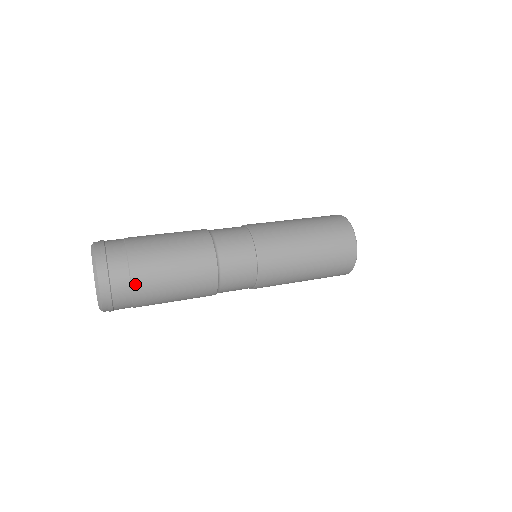
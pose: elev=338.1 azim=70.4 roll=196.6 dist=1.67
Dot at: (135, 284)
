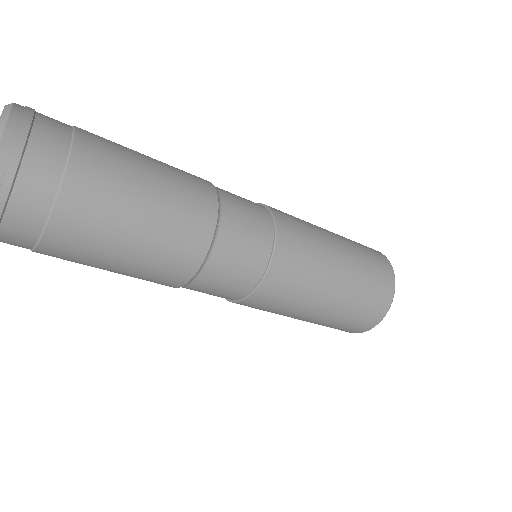
Dot at: (70, 181)
